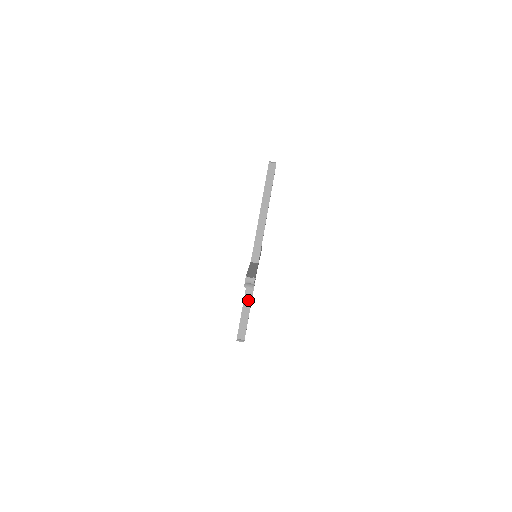
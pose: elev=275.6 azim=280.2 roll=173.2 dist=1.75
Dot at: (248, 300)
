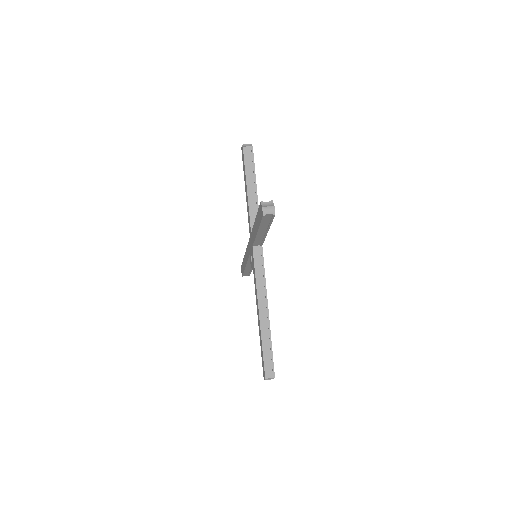
Dot at: occluded
